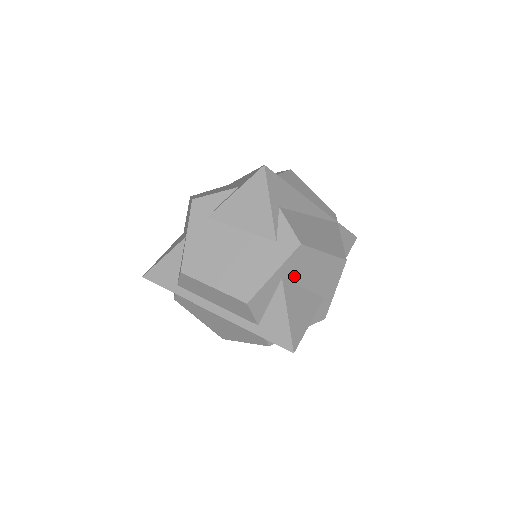
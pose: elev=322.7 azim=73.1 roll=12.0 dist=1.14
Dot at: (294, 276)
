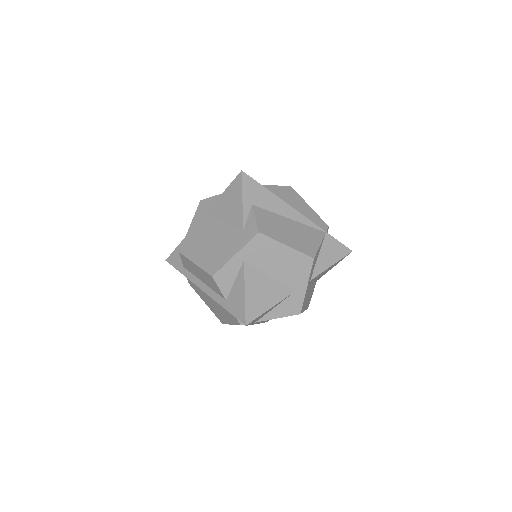
Dot at: (257, 261)
